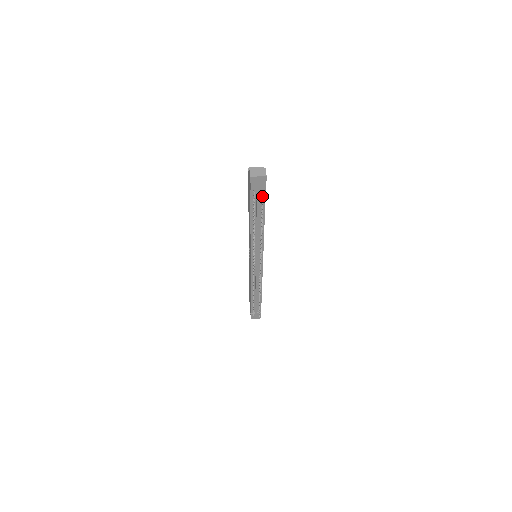
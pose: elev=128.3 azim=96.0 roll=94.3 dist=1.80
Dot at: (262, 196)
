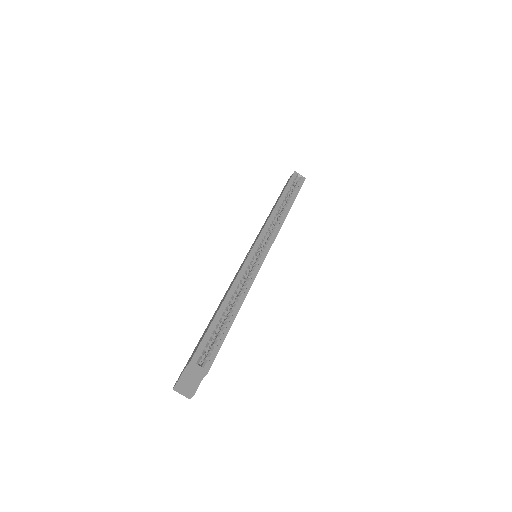
Dot at: occluded
